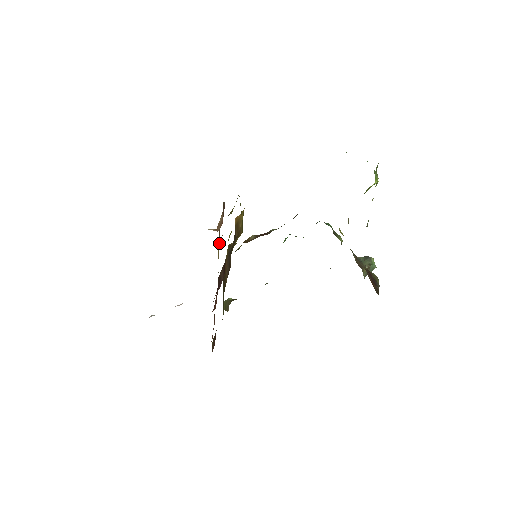
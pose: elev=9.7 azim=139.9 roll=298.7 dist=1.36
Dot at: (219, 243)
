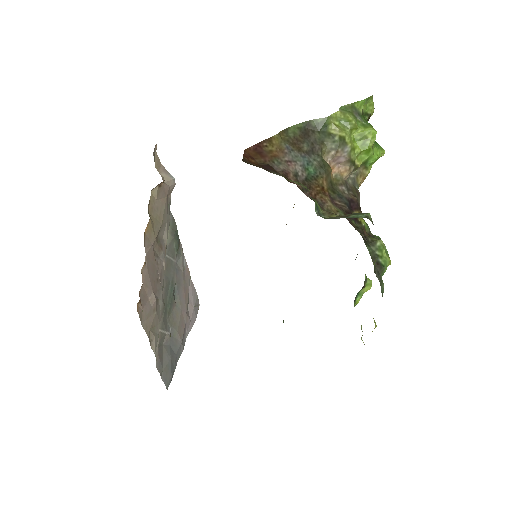
Dot at: occluded
